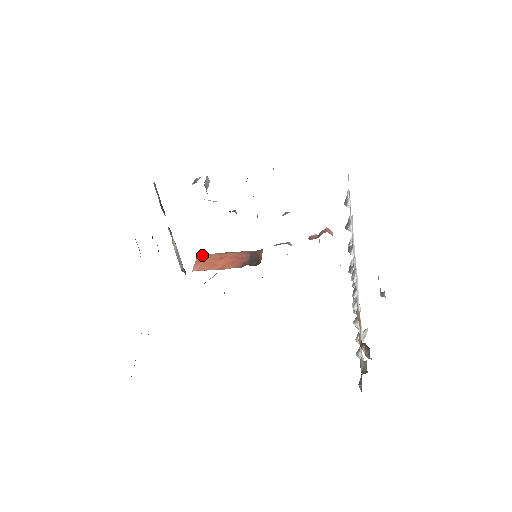
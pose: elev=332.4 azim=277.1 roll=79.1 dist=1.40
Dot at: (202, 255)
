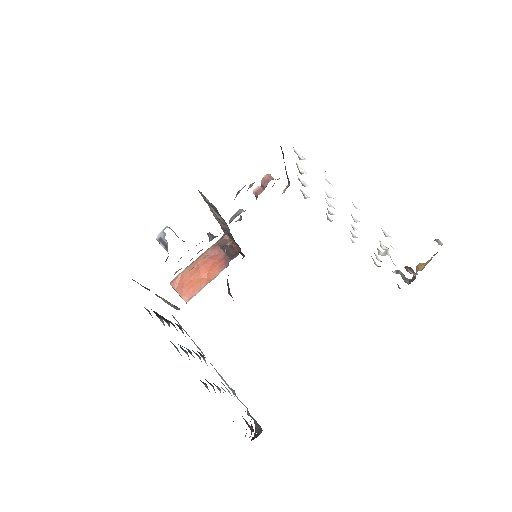
Dot at: (175, 280)
